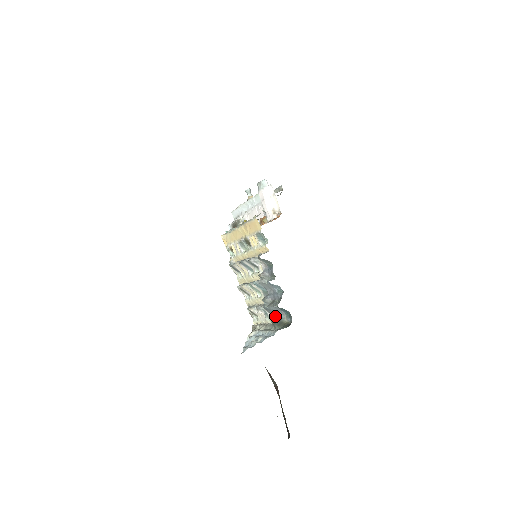
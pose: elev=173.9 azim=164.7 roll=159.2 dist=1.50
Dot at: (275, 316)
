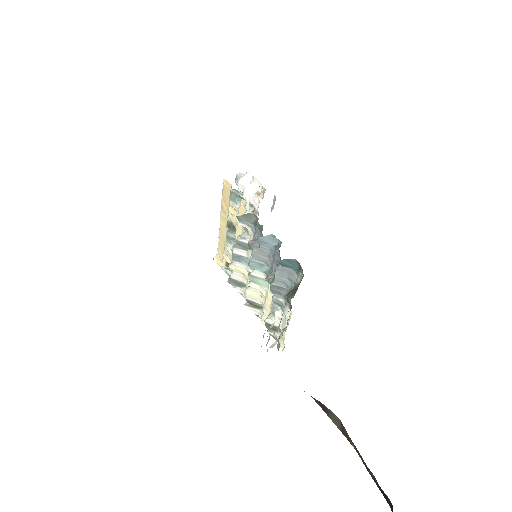
Dot at: occluded
